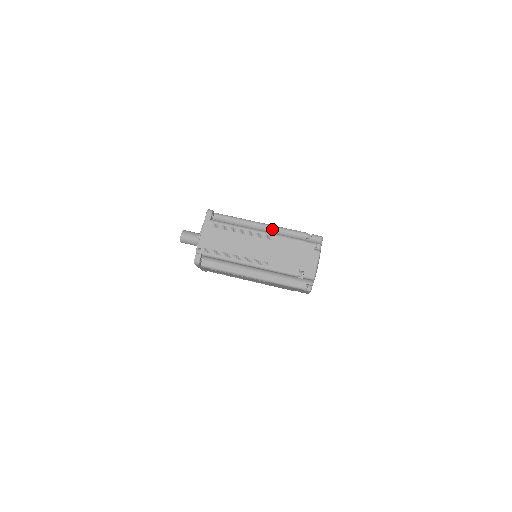
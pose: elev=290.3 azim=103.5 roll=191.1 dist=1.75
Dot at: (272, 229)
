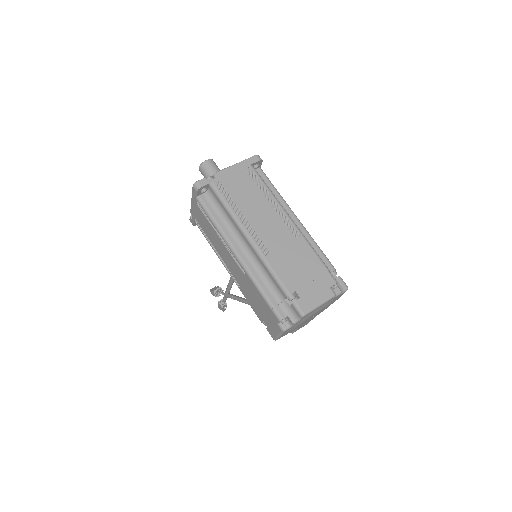
Dot at: (303, 232)
